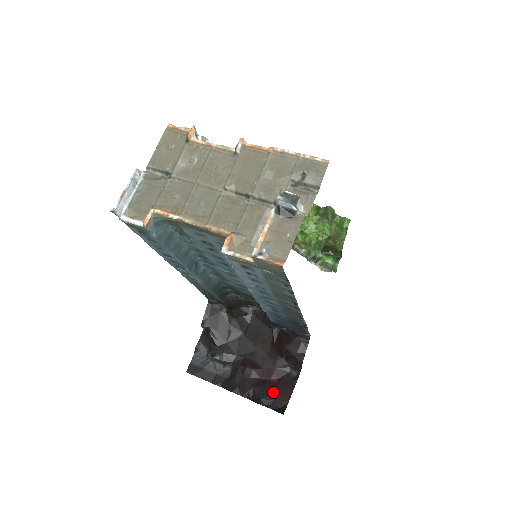
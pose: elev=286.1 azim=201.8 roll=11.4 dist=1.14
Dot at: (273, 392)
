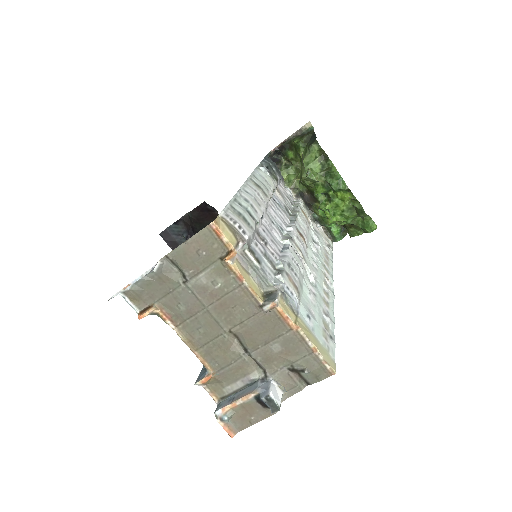
Dot at: occluded
